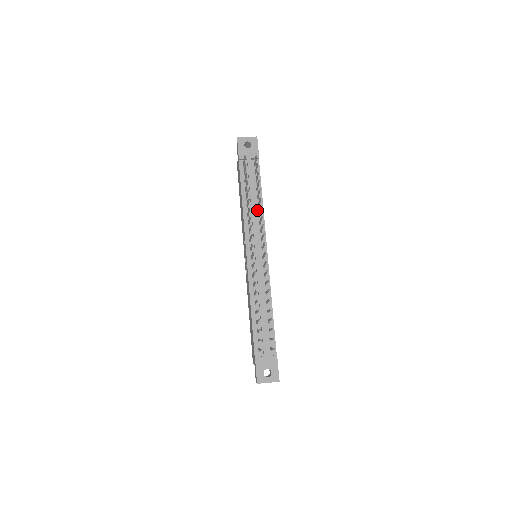
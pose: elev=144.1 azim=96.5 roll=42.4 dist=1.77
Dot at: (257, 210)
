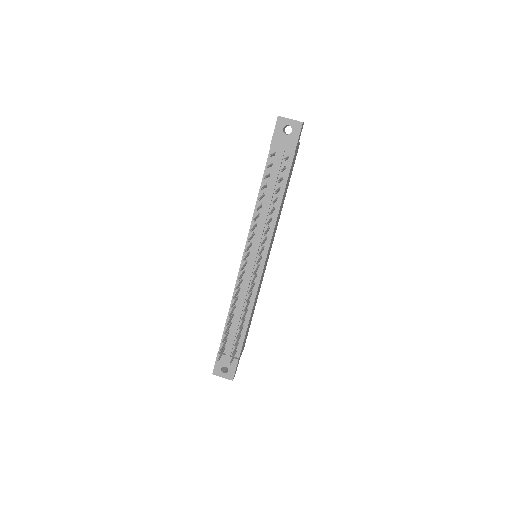
Dot at: occluded
